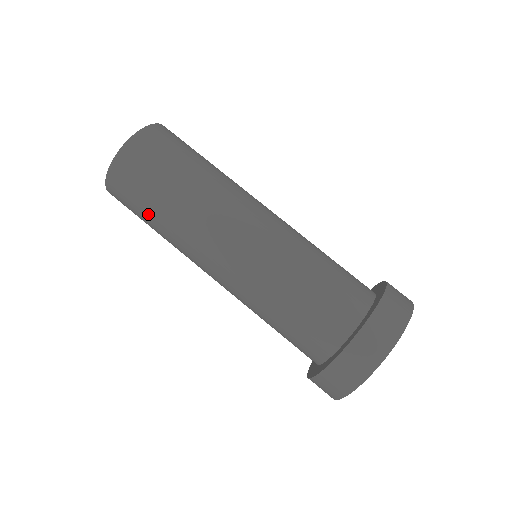
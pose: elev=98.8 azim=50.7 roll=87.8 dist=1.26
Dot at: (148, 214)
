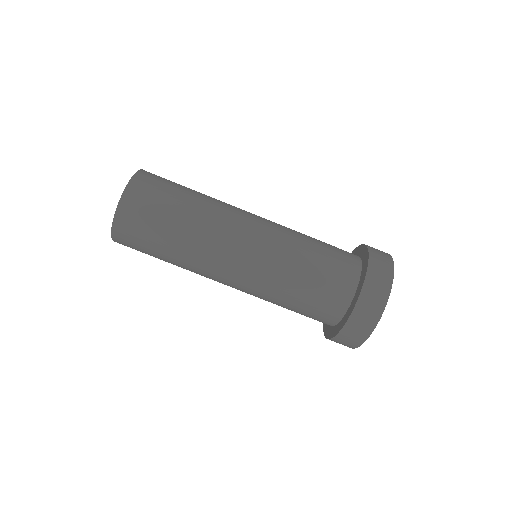
Dot at: (158, 252)
